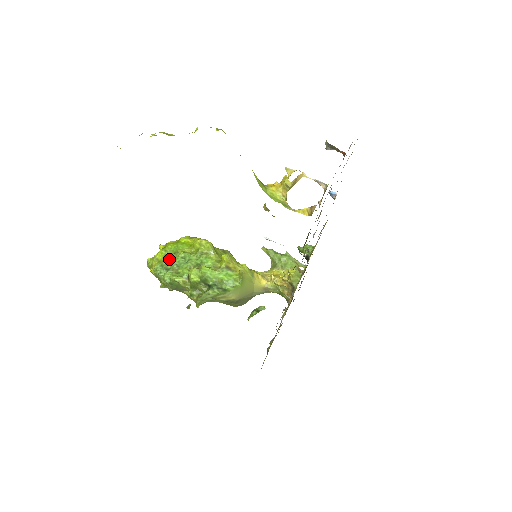
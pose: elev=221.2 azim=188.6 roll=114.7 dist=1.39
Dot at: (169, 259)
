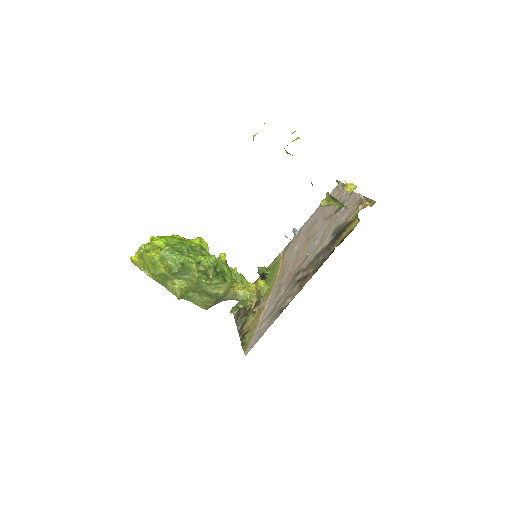
Dot at: (179, 244)
